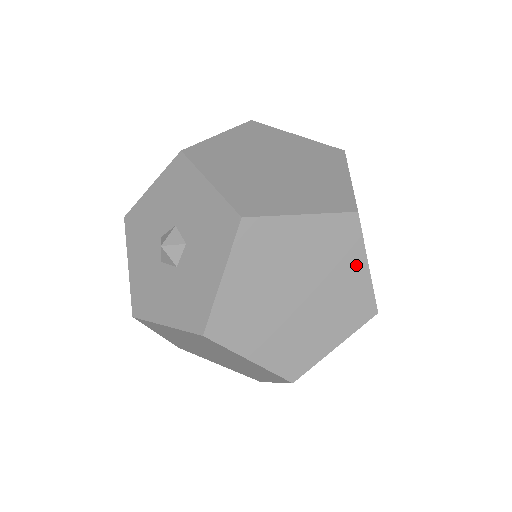
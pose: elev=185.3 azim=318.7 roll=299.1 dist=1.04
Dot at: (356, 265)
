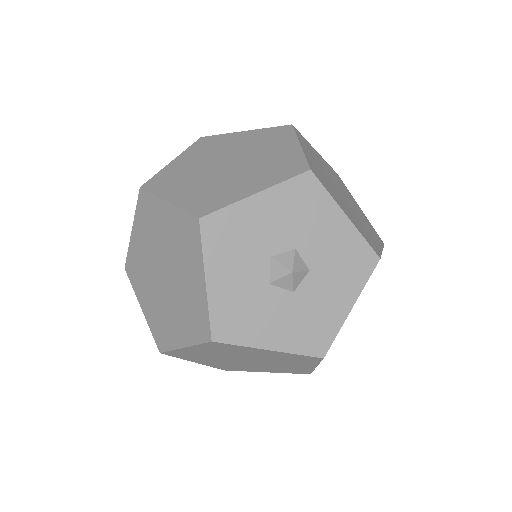
Dot at: occluded
